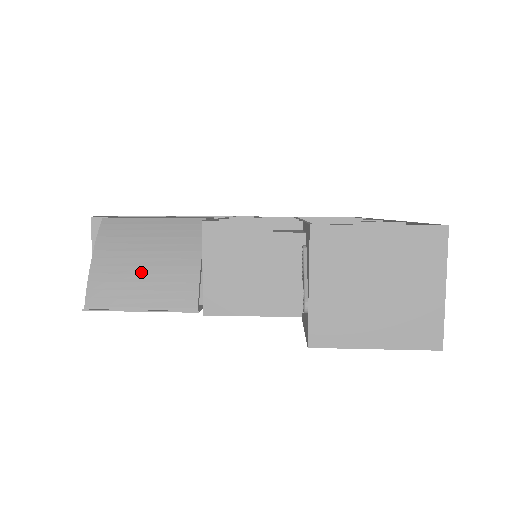
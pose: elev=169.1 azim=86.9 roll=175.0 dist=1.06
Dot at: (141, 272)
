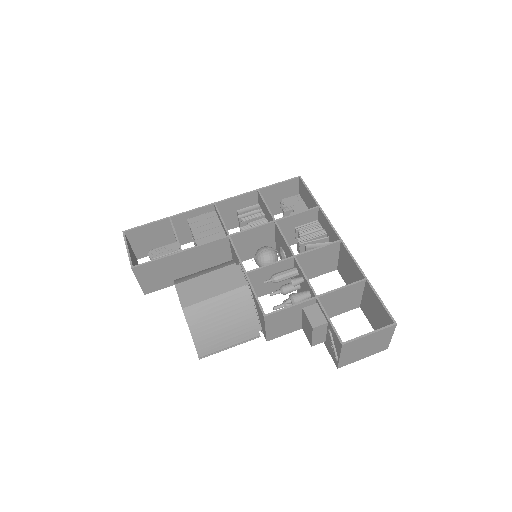
Dot at: (223, 332)
